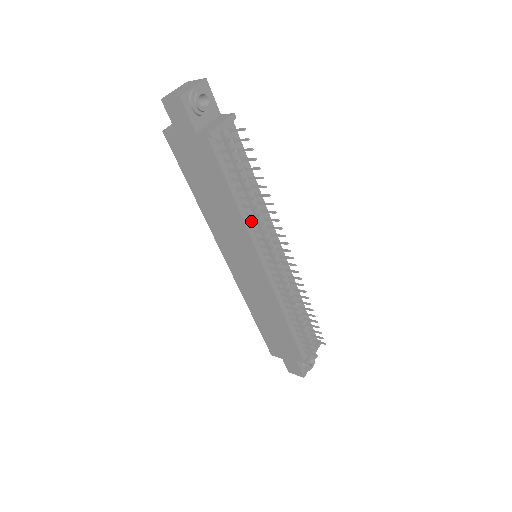
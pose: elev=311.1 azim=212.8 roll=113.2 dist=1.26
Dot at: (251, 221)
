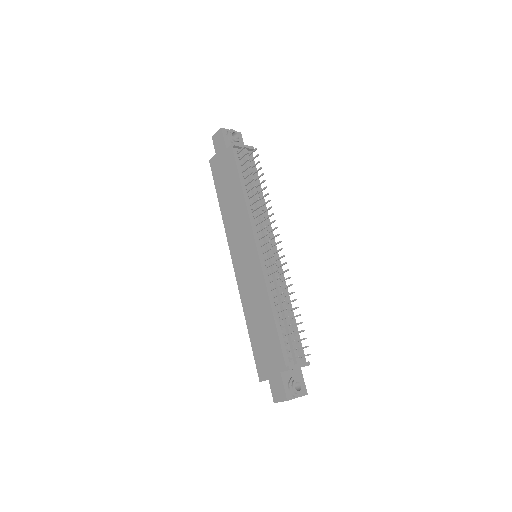
Dot at: (253, 211)
